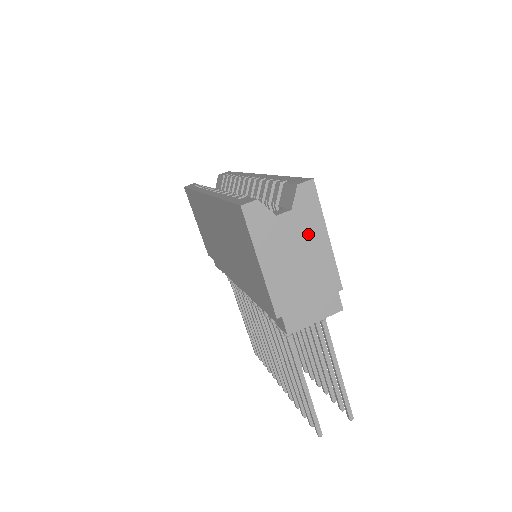
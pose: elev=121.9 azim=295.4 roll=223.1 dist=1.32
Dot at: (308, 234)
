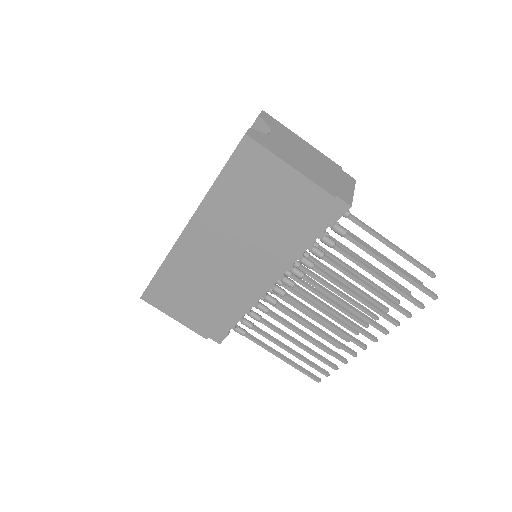
Dot at: (293, 141)
